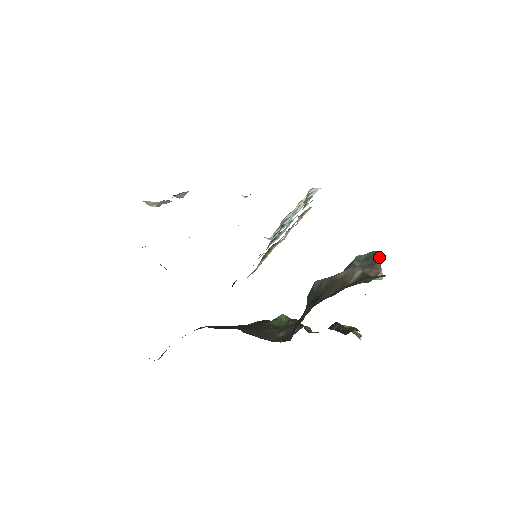
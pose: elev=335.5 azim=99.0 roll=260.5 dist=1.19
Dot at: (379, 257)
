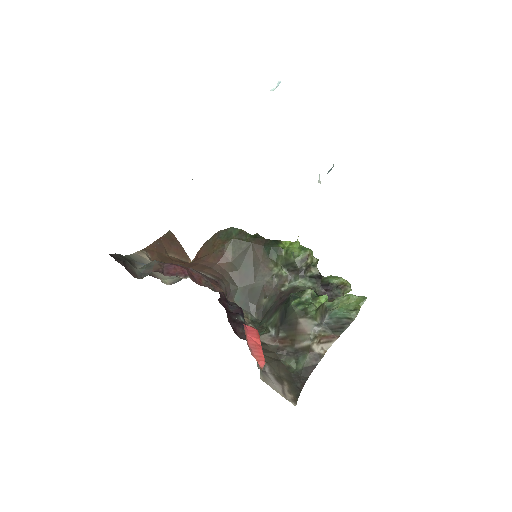
Dot at: (345, 329)
